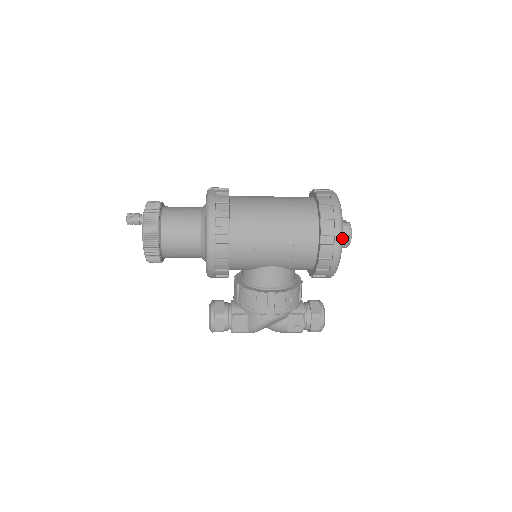
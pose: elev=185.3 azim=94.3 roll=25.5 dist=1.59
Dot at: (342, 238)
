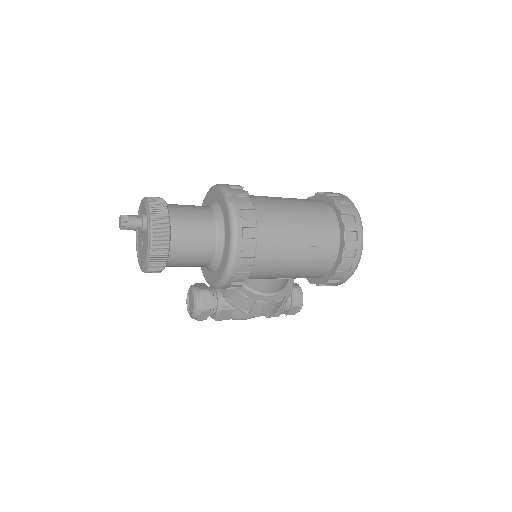
Dot at: (357, 266)
